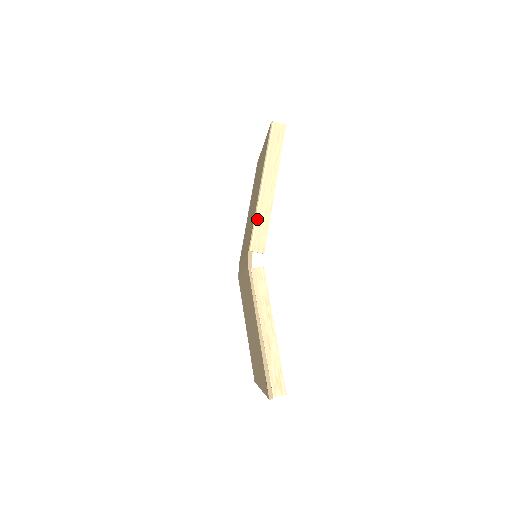
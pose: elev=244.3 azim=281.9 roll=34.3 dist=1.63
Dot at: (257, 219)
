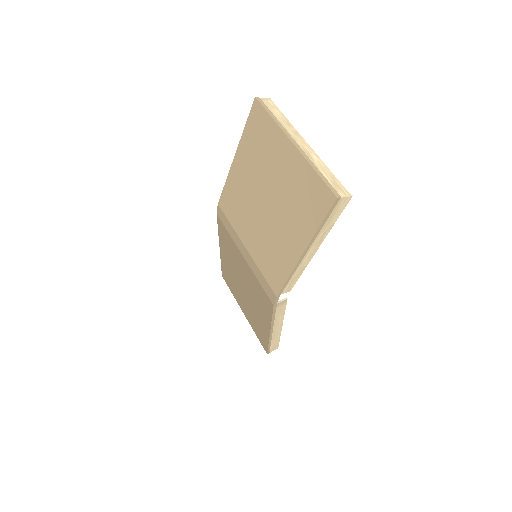
Dot at: occluded
